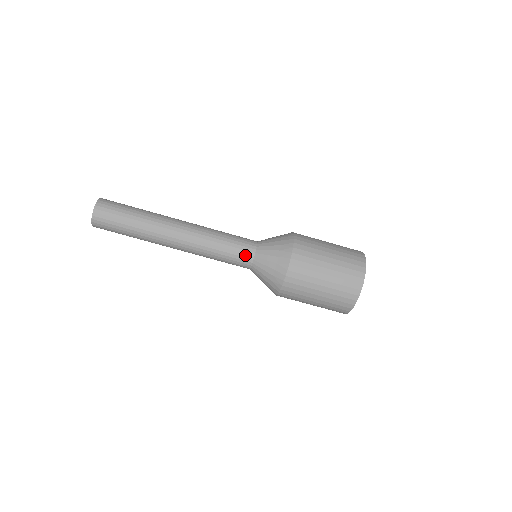
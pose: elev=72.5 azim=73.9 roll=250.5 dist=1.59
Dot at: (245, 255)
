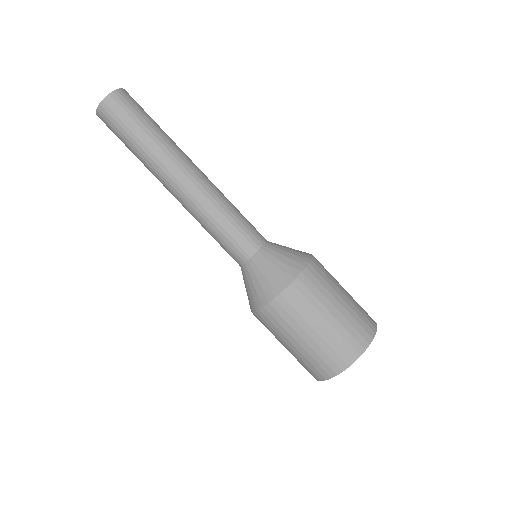
Dot at: (256, 235)
